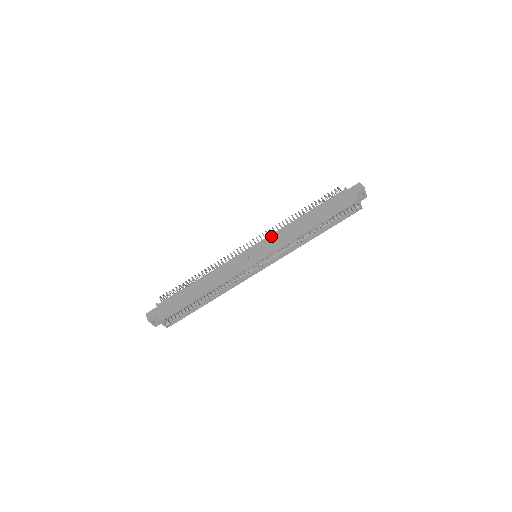
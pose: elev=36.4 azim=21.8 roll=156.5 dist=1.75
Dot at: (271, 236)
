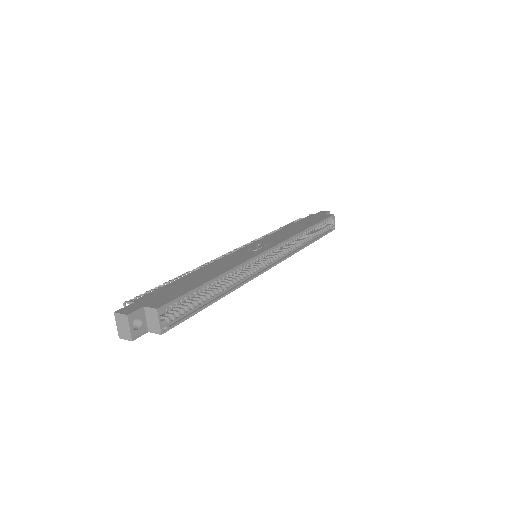
Dot at: (265, 237)
